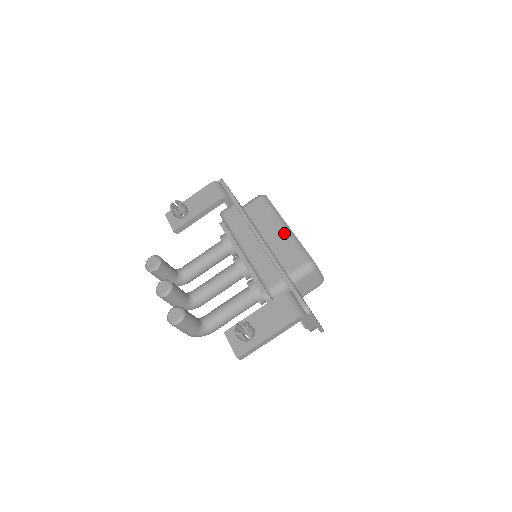
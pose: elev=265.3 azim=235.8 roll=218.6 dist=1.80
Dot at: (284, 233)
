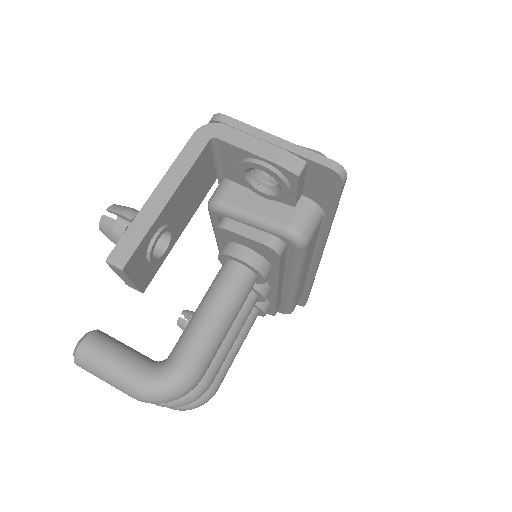
Dot at: occluded
